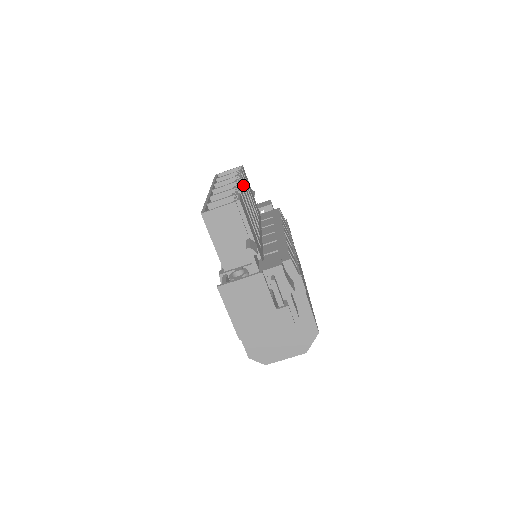
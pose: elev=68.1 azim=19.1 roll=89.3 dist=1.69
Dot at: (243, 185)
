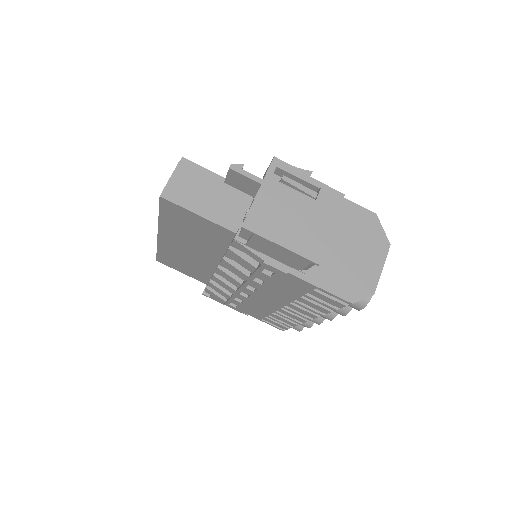
Dot at: occluded
